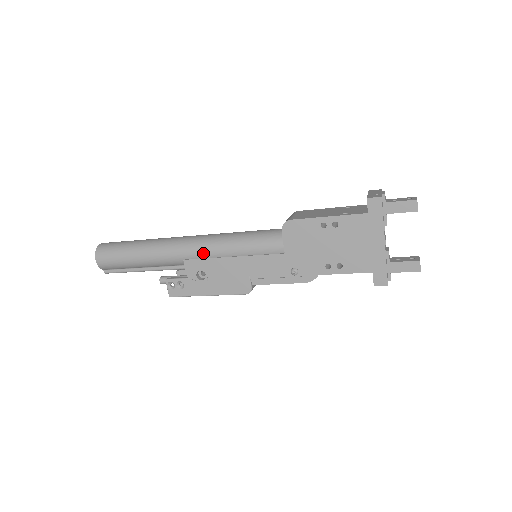
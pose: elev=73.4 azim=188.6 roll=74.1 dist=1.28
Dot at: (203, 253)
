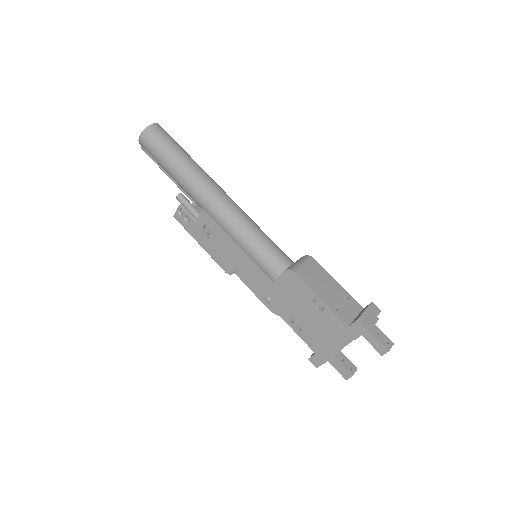
Dot at: (220, 220)
